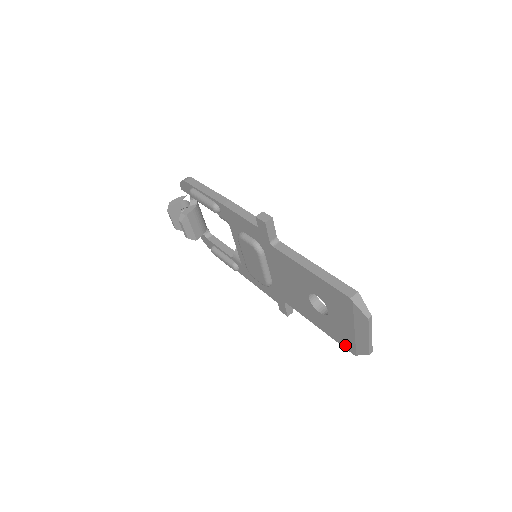
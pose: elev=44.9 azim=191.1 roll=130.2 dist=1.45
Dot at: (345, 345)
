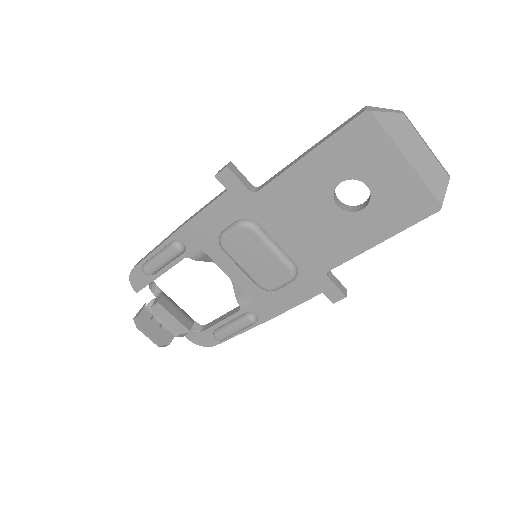
Dot at: (421, 212)
